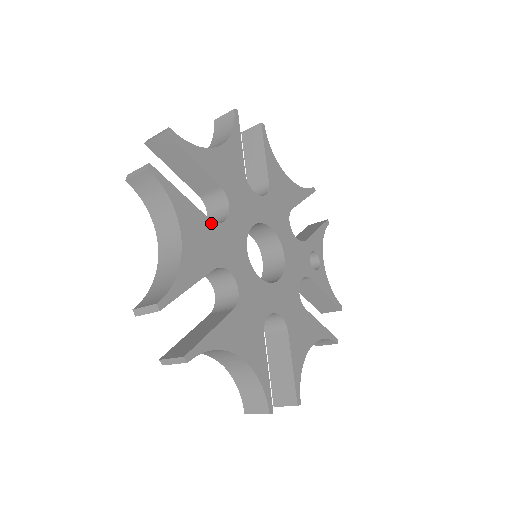
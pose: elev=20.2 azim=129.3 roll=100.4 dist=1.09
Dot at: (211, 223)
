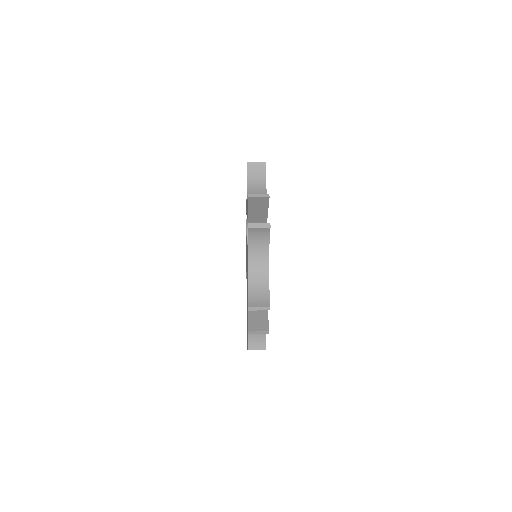
Dot at: occluded
